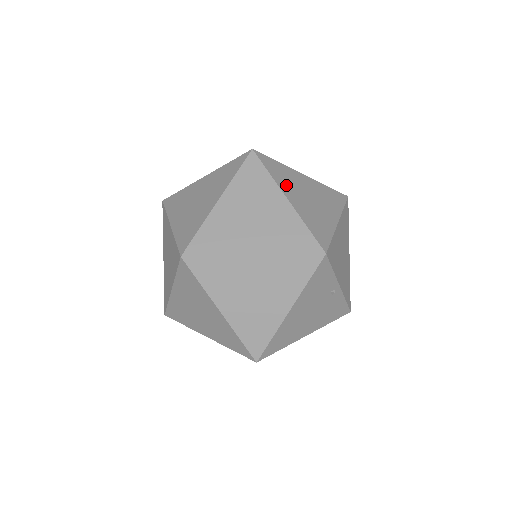
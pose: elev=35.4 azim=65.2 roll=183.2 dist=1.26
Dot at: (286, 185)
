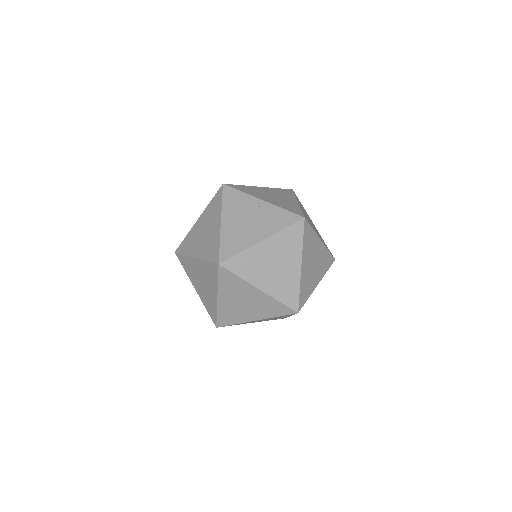
Dot at: occluded
